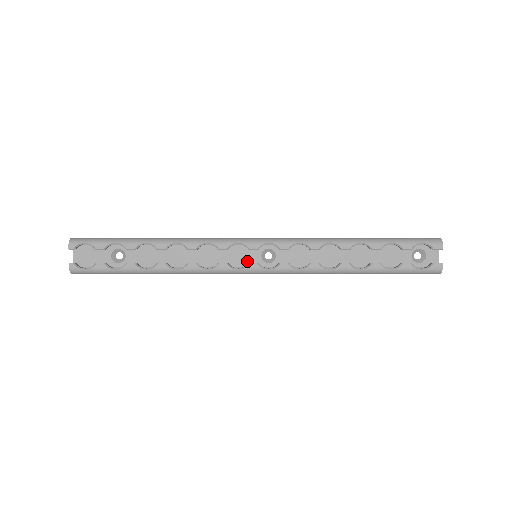
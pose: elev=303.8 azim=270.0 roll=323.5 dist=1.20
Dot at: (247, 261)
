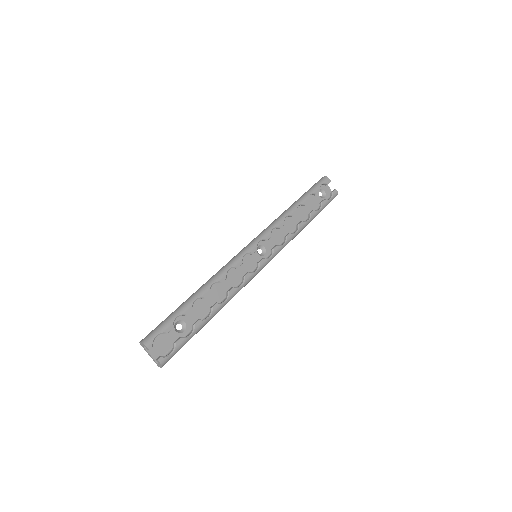
Dot at: (253, 263)
